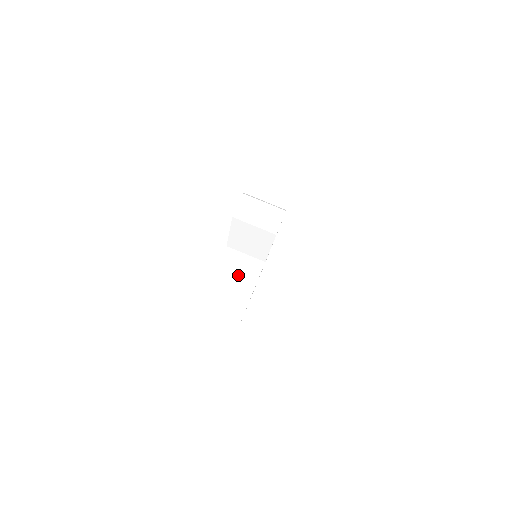
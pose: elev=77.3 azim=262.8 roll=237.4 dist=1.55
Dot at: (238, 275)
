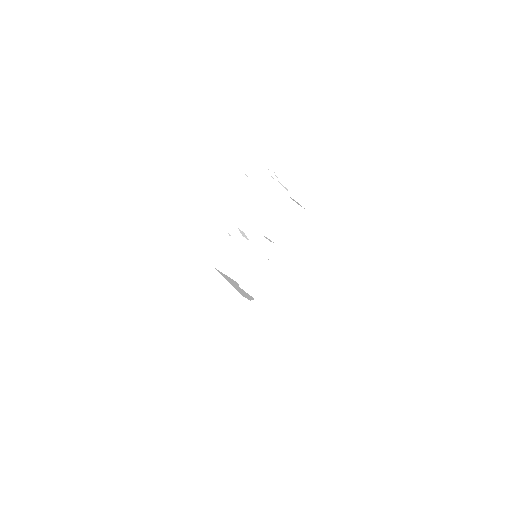
Dot at: (223, 342)
